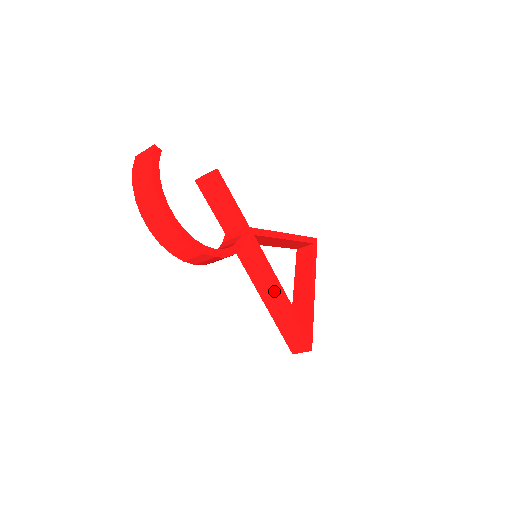
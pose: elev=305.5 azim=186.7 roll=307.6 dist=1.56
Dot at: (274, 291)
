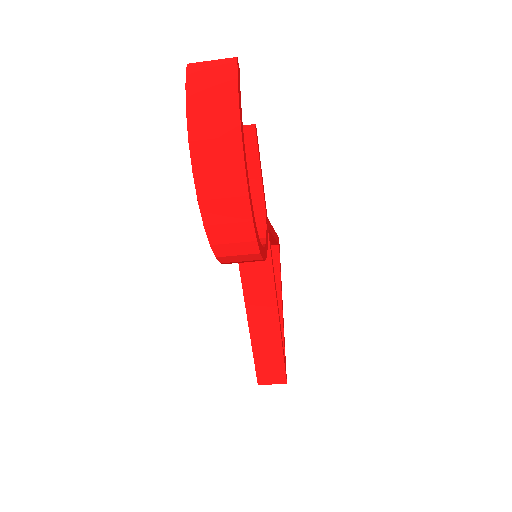
Dot at: (270, 306)
